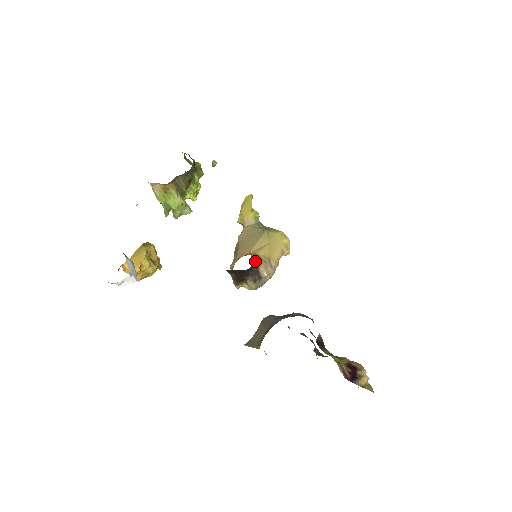
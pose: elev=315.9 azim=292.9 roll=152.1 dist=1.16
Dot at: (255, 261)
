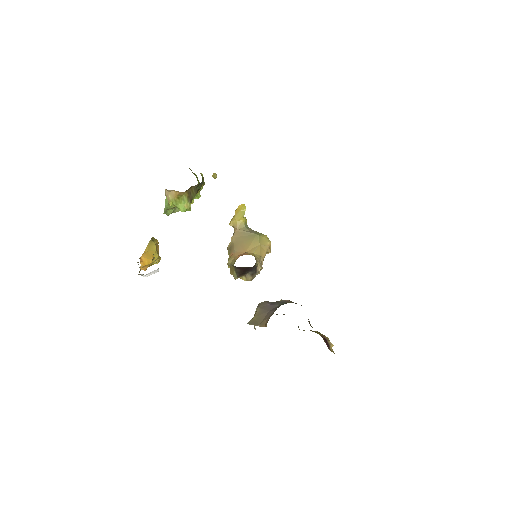
Dot at: (256, 260)
